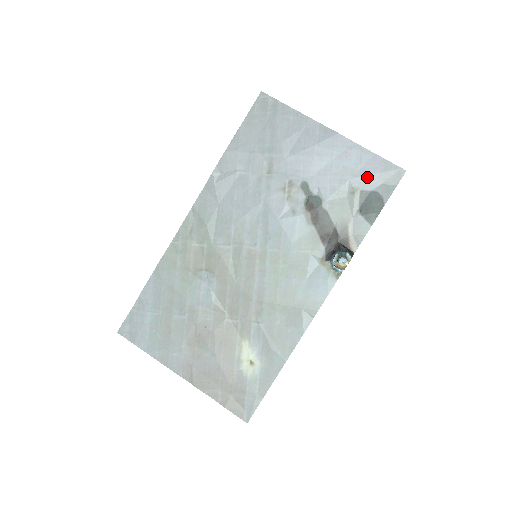
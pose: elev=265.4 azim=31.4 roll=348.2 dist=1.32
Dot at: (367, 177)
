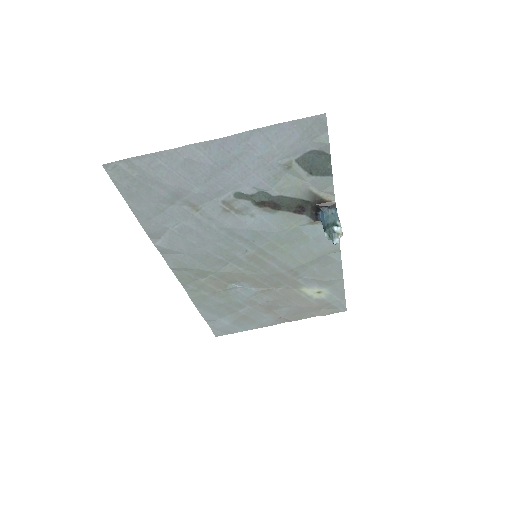
Dot at: (290, 148)
